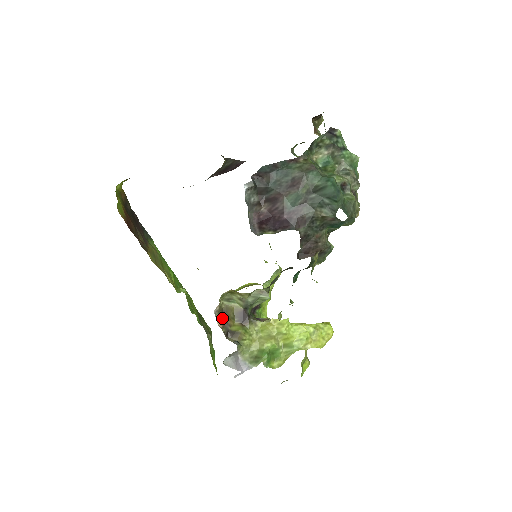
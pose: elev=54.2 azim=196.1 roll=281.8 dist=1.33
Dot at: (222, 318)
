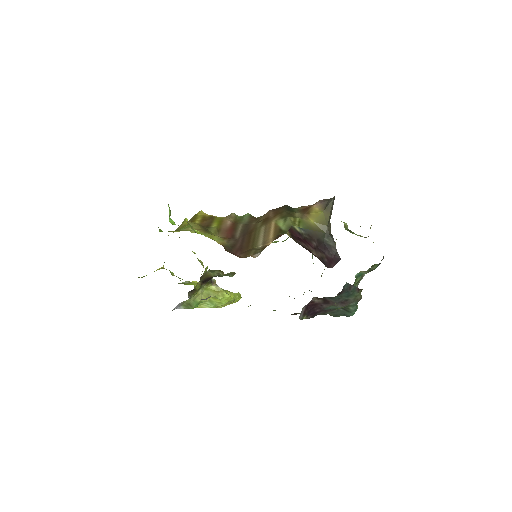
Dot at: occluded
